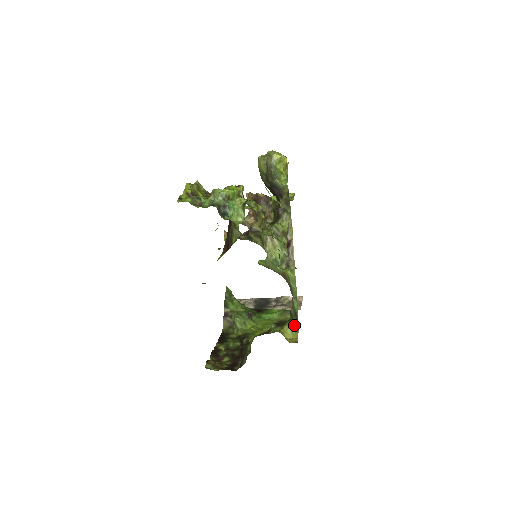
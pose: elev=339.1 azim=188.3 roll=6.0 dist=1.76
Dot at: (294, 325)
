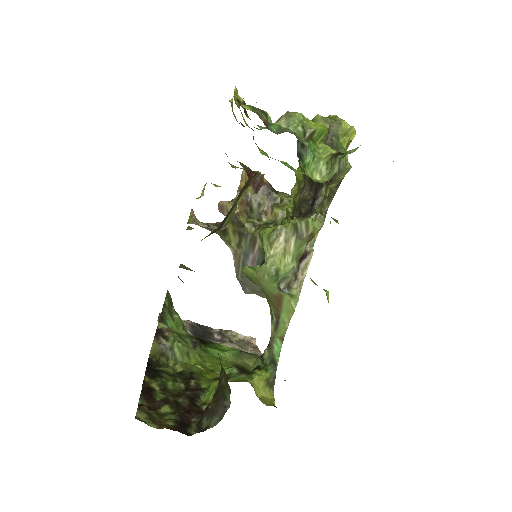
Dot at: (269, 377)
